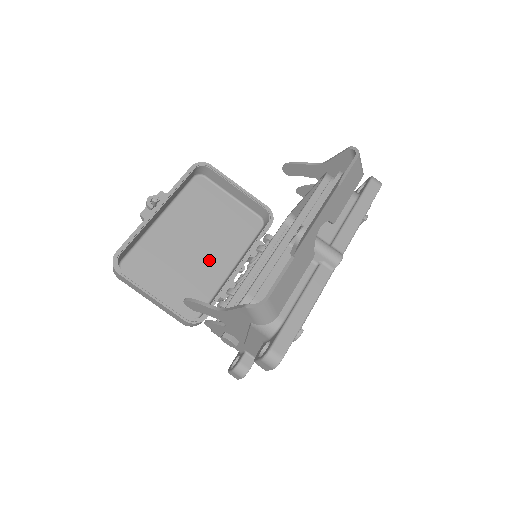
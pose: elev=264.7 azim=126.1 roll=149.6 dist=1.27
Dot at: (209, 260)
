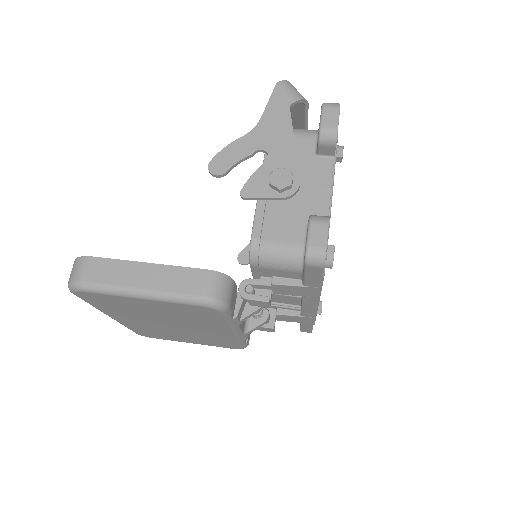
Dot at: occluded
